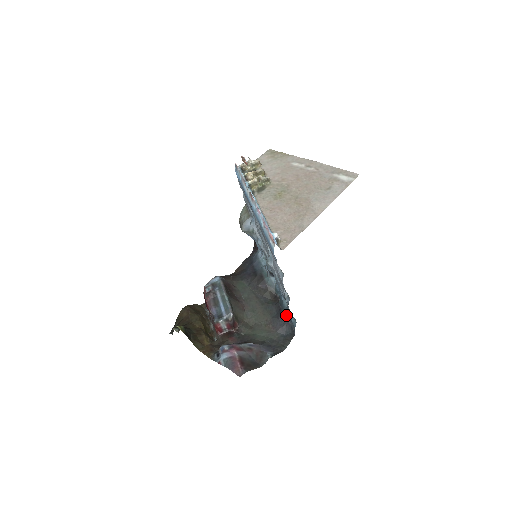
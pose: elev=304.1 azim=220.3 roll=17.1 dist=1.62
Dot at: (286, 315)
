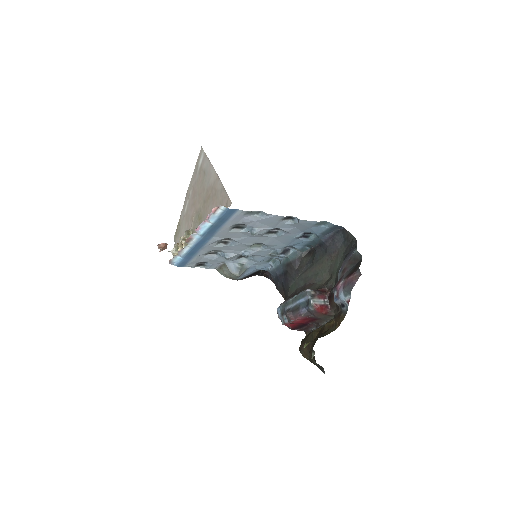
Dot at: (324, 237)
